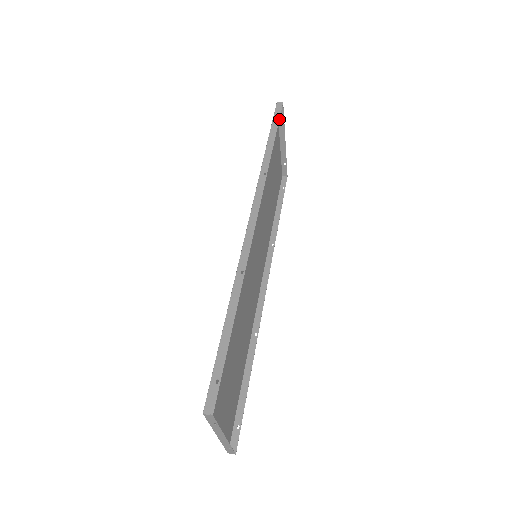
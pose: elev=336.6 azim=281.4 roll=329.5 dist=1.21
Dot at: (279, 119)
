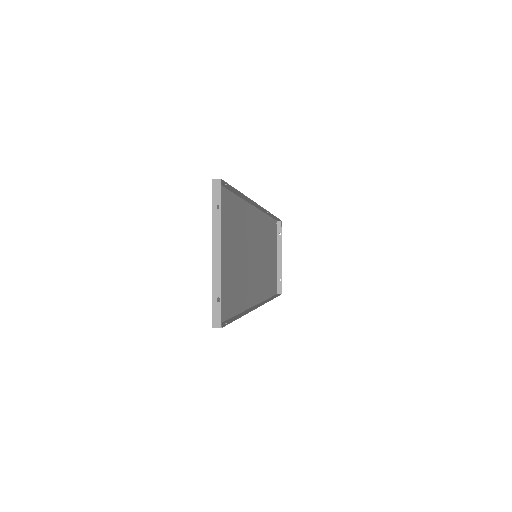
Dot at: (278, 235)
